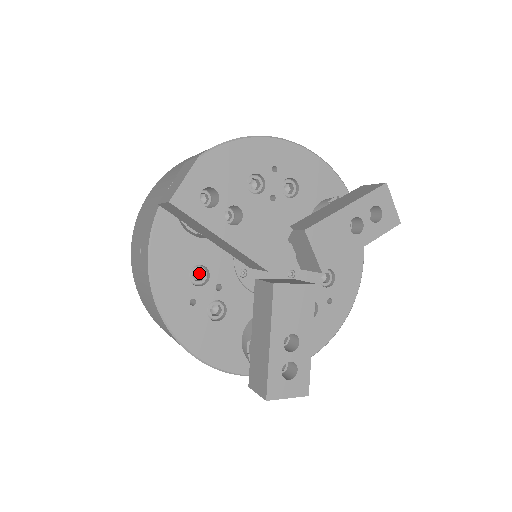
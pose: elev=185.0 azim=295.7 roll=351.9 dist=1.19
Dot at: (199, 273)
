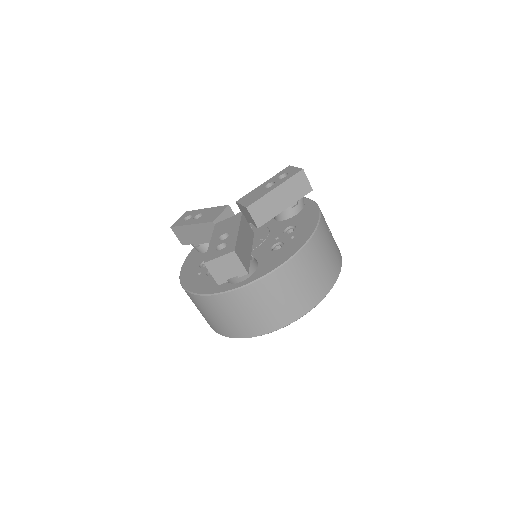
Dot at: occluded
